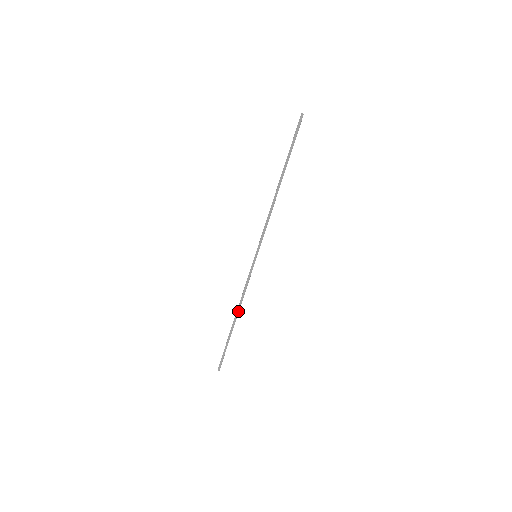
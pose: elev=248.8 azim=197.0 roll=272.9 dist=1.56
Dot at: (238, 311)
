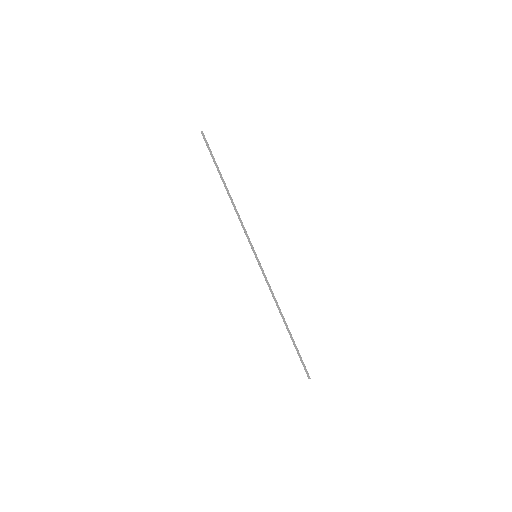
Dot at: (280, 312)
